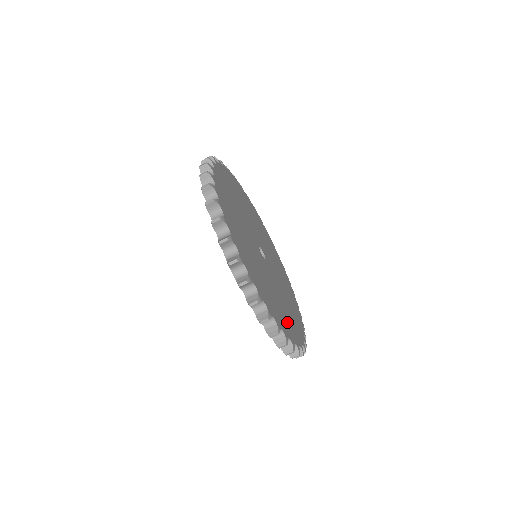
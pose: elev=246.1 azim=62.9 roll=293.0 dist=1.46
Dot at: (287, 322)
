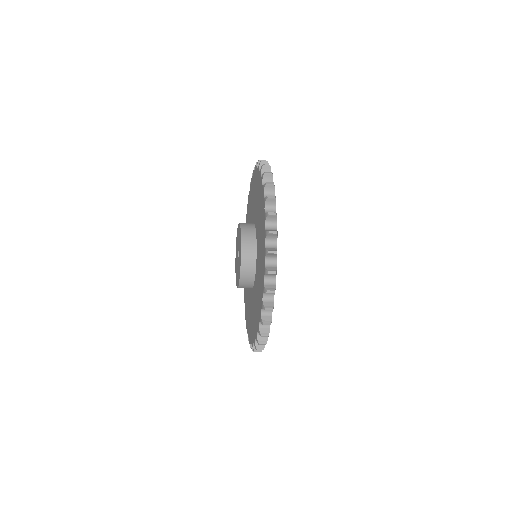
Dot at: occluded
